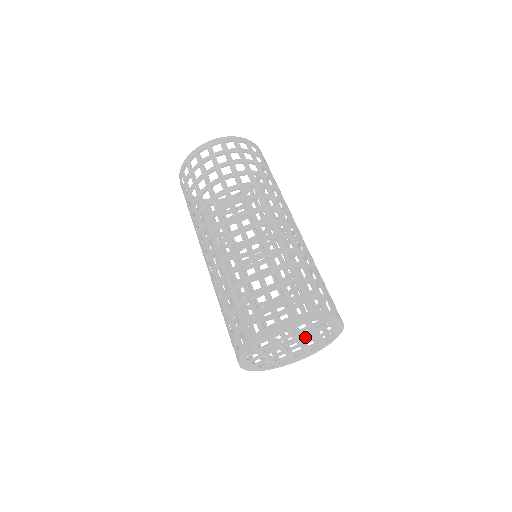
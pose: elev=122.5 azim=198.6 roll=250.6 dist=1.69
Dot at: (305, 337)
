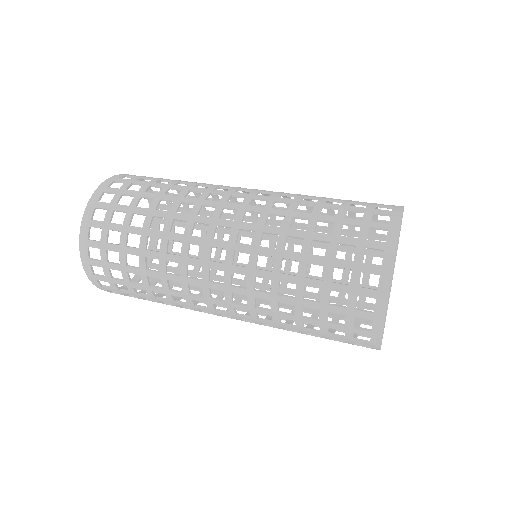
Dot at: occluded
